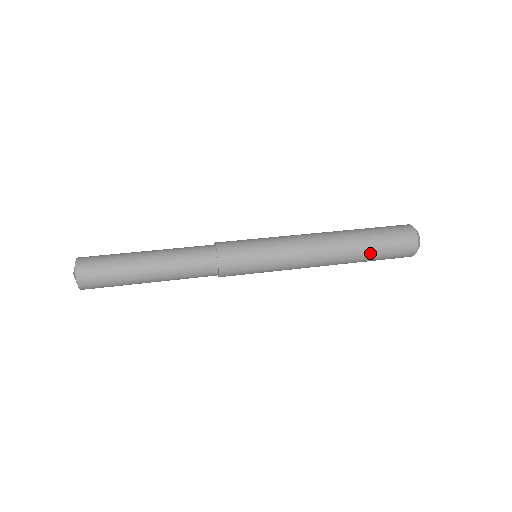
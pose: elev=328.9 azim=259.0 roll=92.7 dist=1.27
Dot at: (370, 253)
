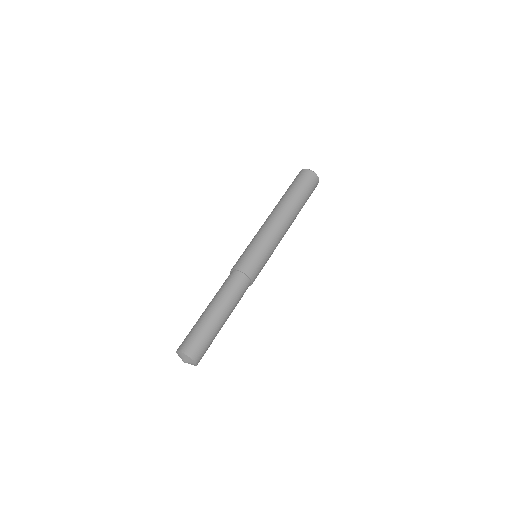
Dot at: occluded
